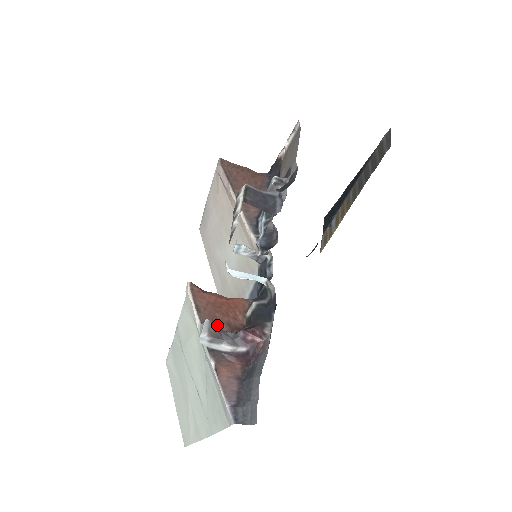
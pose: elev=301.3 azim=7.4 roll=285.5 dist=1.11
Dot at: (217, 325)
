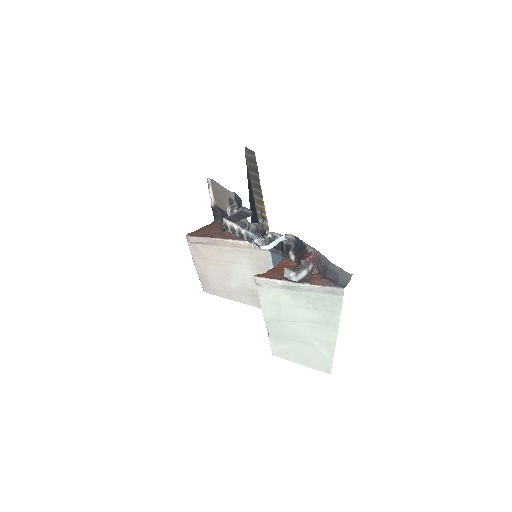
Dot at: occluded
